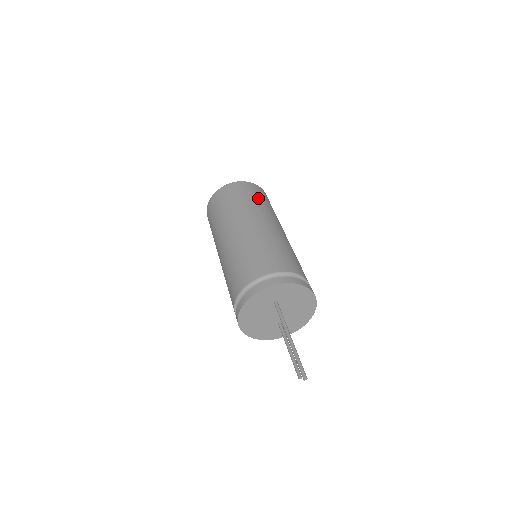
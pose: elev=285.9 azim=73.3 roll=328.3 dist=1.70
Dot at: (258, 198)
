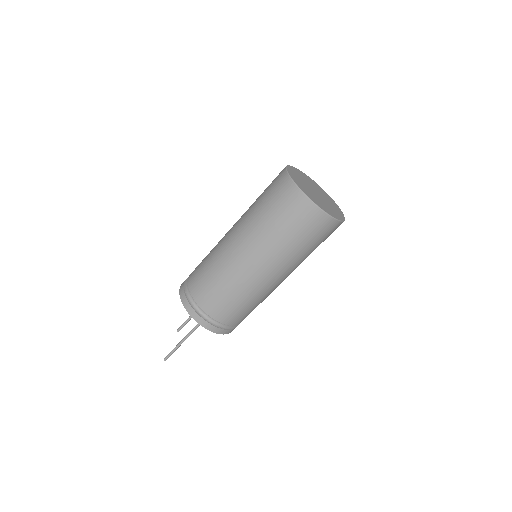
Dot at: (313, 246)
